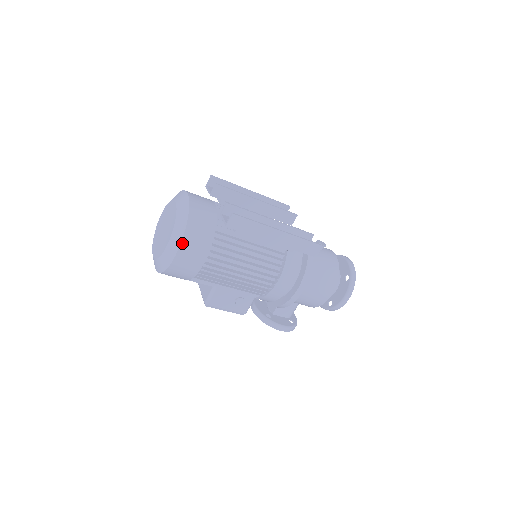
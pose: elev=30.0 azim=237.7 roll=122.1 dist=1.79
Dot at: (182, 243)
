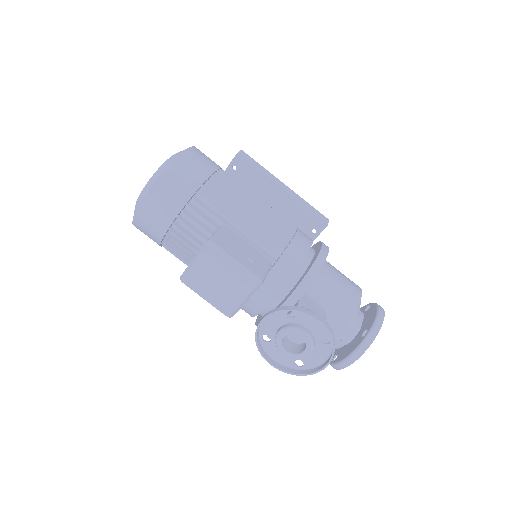
Dot at: (194, 147)
